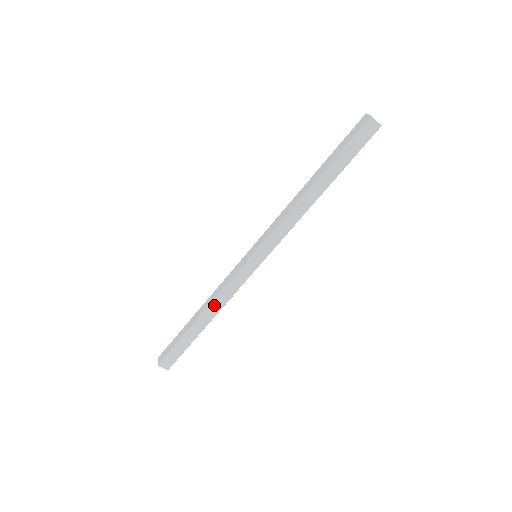
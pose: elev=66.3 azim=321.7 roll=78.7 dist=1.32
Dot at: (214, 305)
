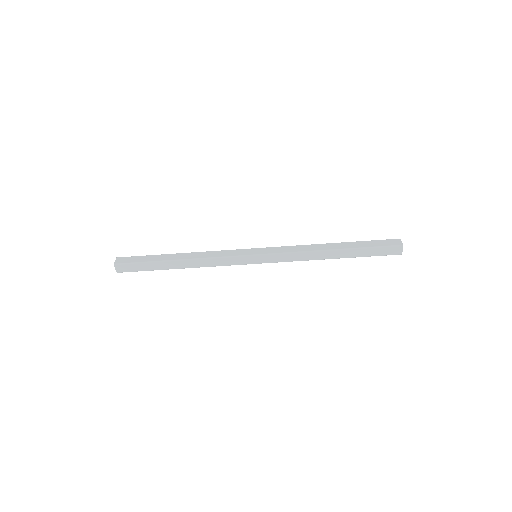
Dot at: (198, 261)
